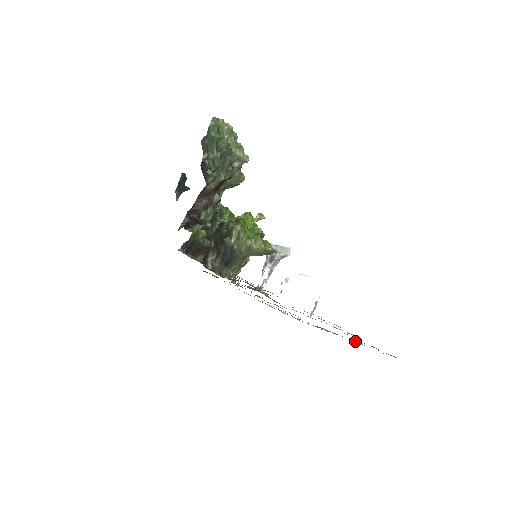
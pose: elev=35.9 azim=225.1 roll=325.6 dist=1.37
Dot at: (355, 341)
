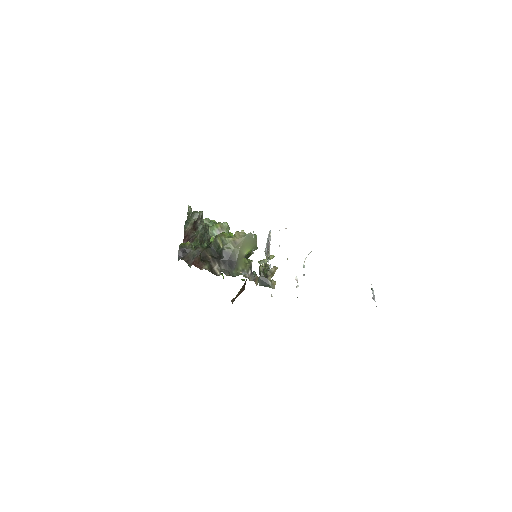
Dot at: occluded
